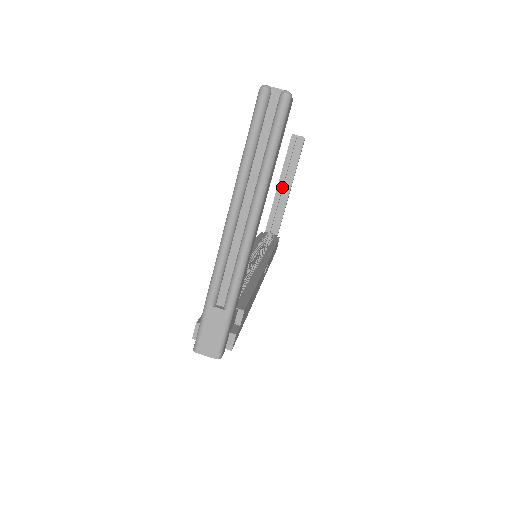
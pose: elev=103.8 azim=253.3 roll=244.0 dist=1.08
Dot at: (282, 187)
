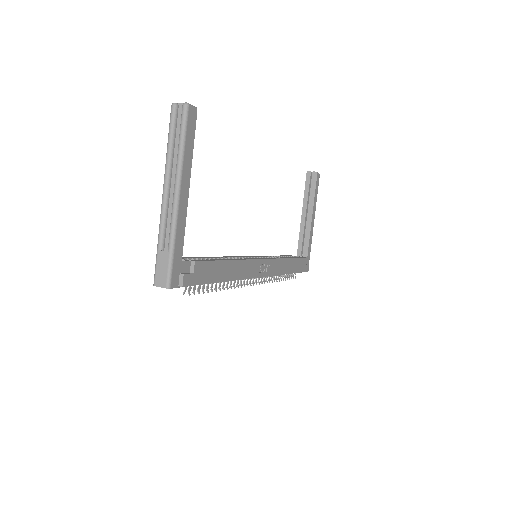
Dot at: (305, 216)
